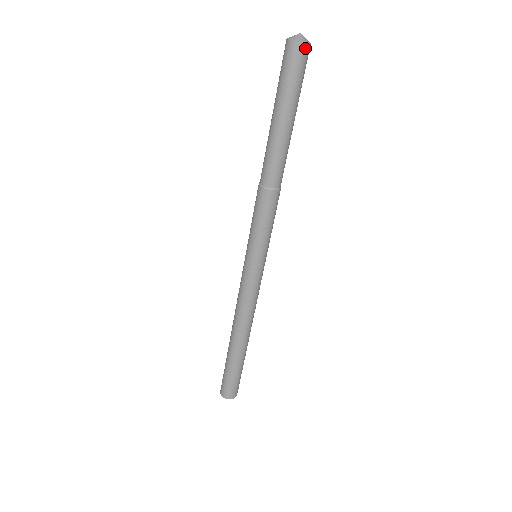
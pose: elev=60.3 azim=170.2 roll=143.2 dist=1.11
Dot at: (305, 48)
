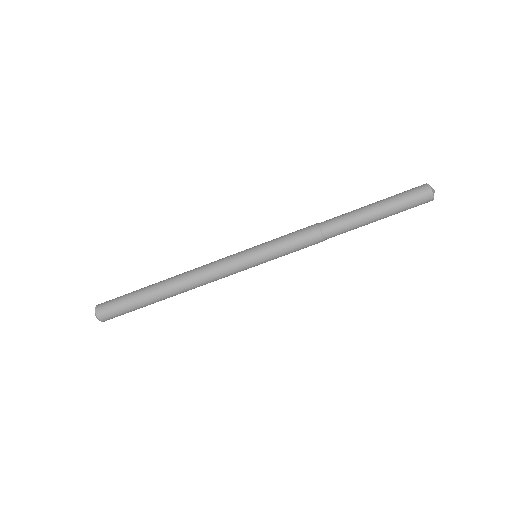
Dot at: (430, 200)
